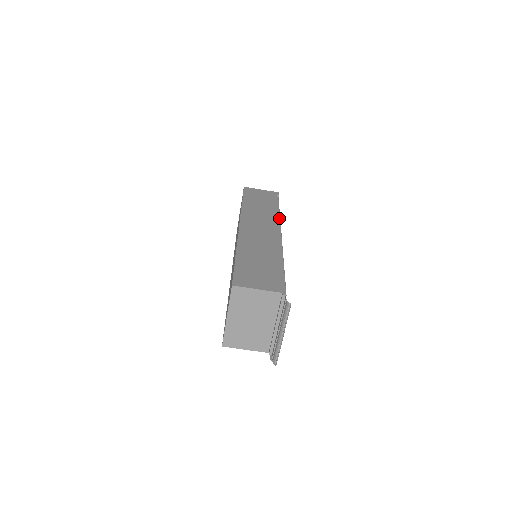
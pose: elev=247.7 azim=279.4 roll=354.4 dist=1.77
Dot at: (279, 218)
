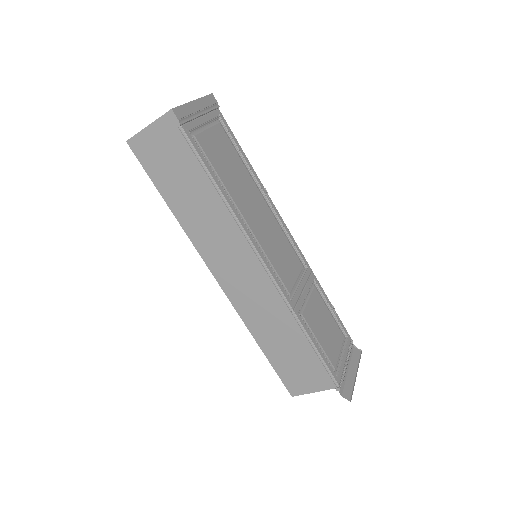
Dot at: (236, 221)
